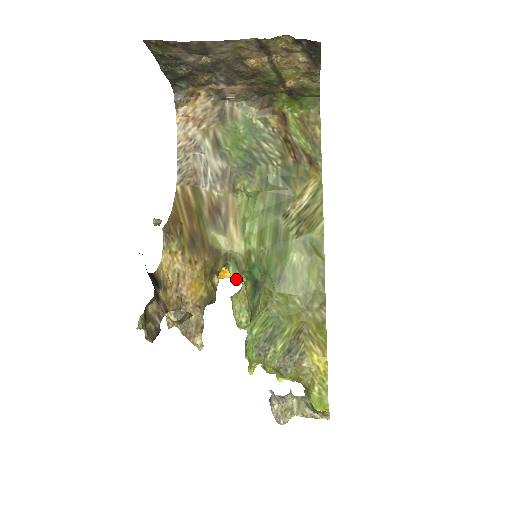
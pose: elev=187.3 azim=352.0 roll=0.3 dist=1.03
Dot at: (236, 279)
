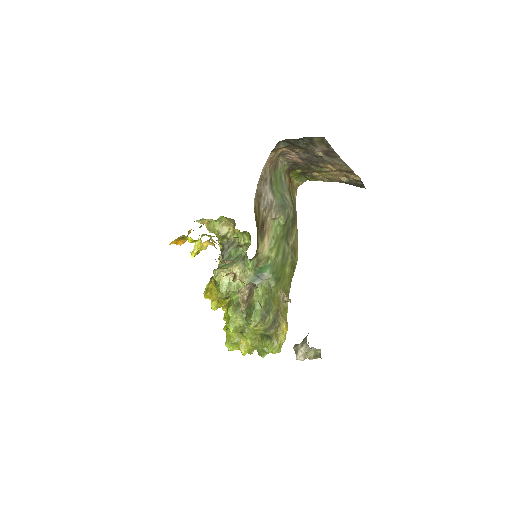
Dot at: (251, 269)
